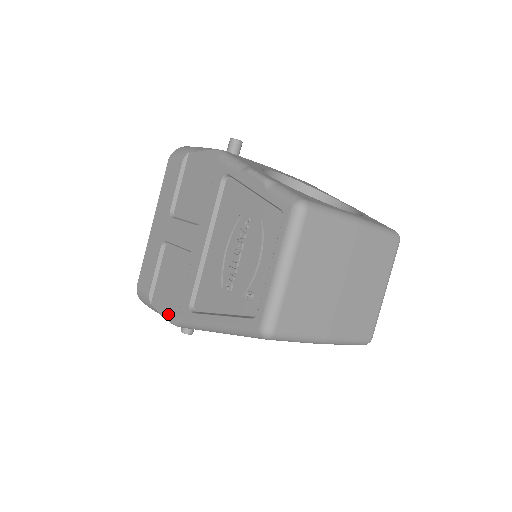
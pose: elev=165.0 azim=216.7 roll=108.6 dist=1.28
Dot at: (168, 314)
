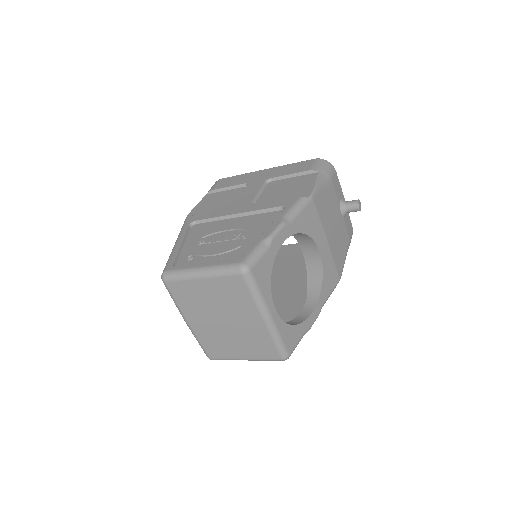
Dot at: (195, 209)
